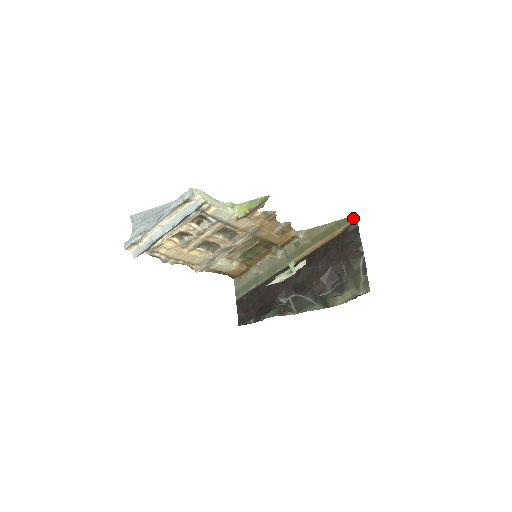
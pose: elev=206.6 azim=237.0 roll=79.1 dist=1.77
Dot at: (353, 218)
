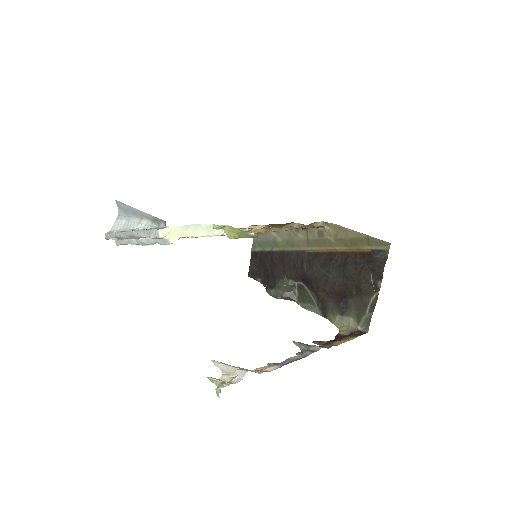
Dot at: (386, 245)
